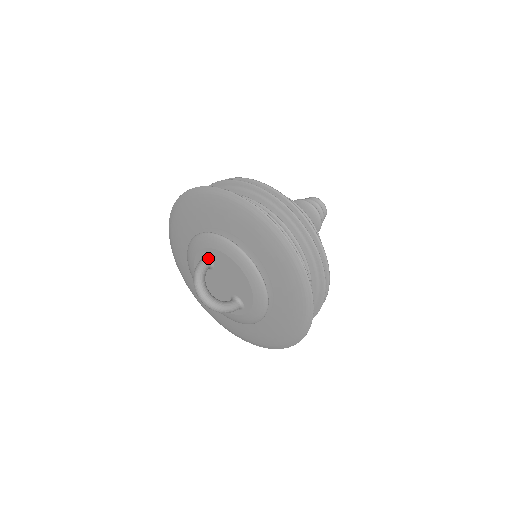
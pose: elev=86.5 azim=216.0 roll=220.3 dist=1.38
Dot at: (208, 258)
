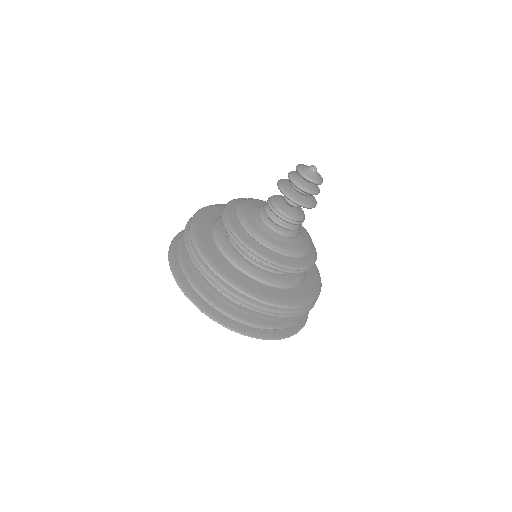
Dot at: occluded
